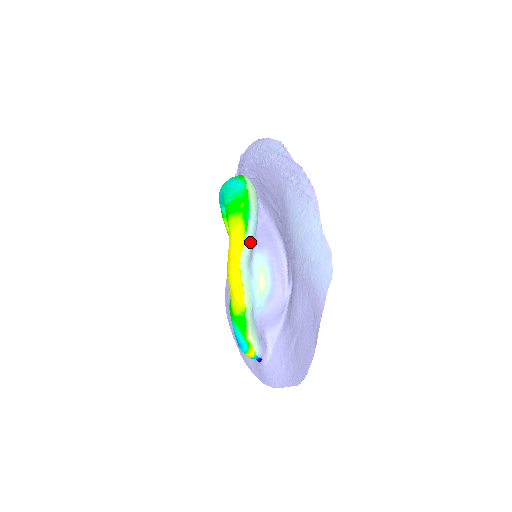
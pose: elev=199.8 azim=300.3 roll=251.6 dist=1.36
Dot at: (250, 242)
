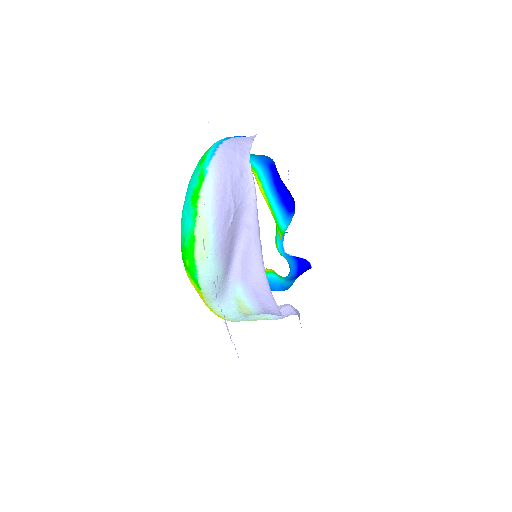
Dot at: (211, 293)
